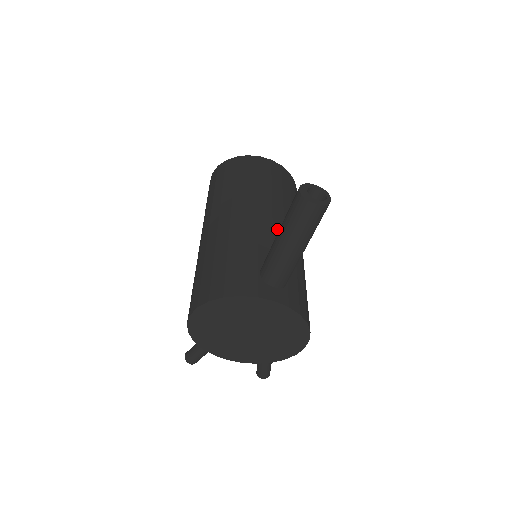
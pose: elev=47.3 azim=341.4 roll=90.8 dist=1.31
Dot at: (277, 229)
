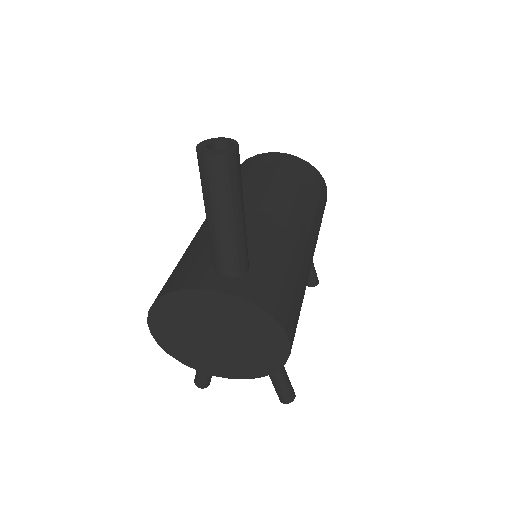
Dot at: (260, 217)
